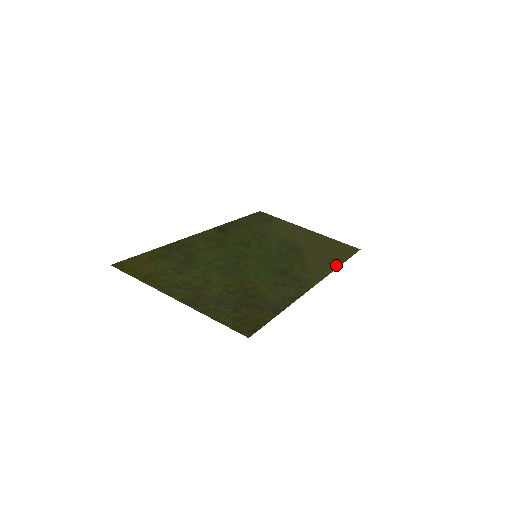
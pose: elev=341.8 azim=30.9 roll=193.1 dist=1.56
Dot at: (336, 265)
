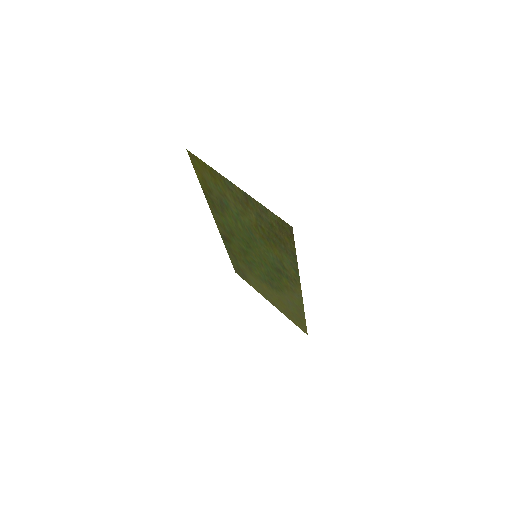
Dot at: (303, 312)
